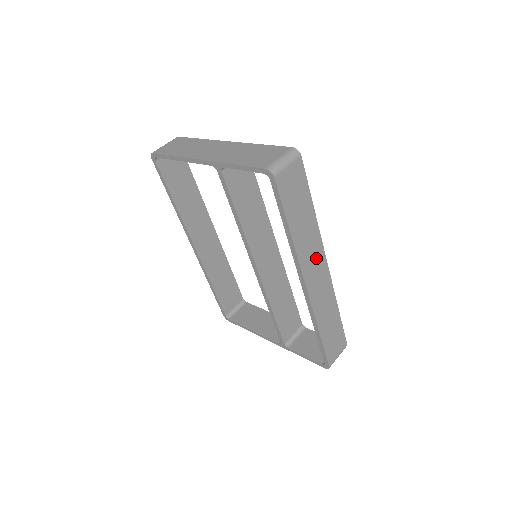
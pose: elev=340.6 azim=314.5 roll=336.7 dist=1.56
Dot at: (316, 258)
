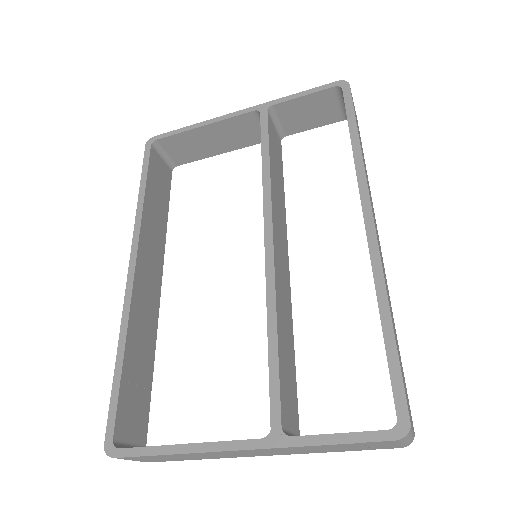
Dot at: occluded
